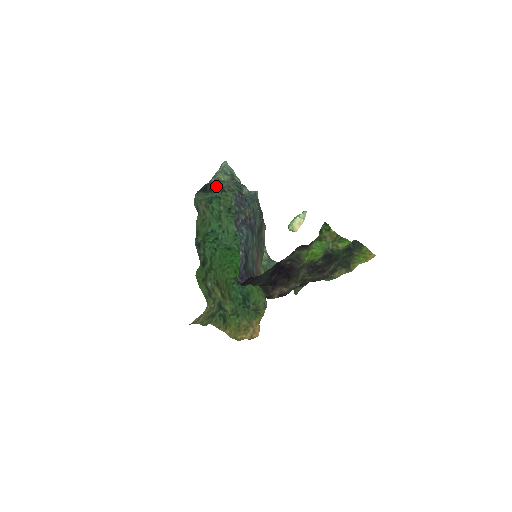
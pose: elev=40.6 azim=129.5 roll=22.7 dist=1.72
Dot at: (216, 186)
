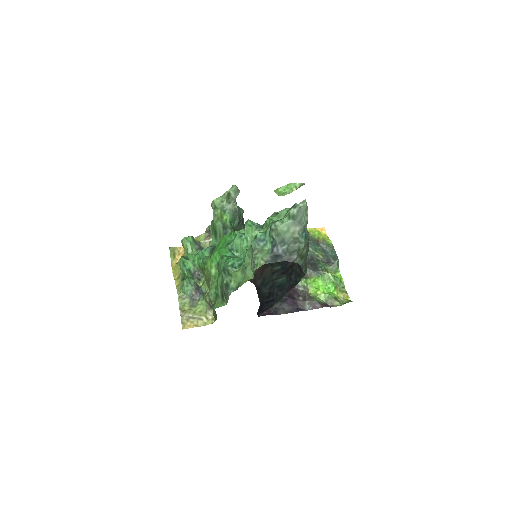
Dot at: (273, 223)
